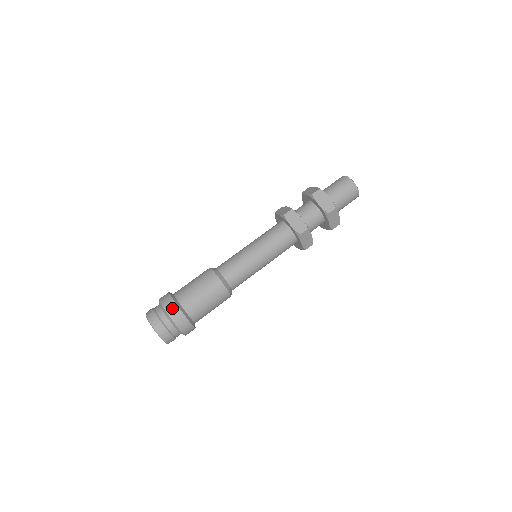
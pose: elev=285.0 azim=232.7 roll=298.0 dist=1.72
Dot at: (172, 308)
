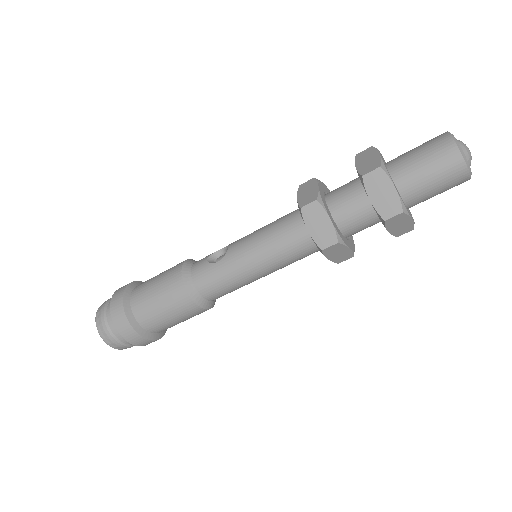
Dot at: (141, 342)
